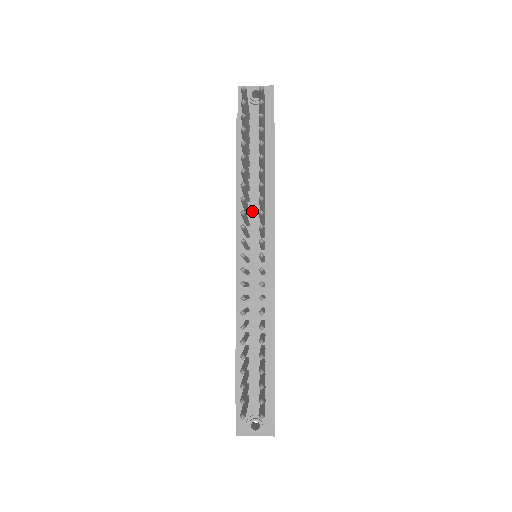
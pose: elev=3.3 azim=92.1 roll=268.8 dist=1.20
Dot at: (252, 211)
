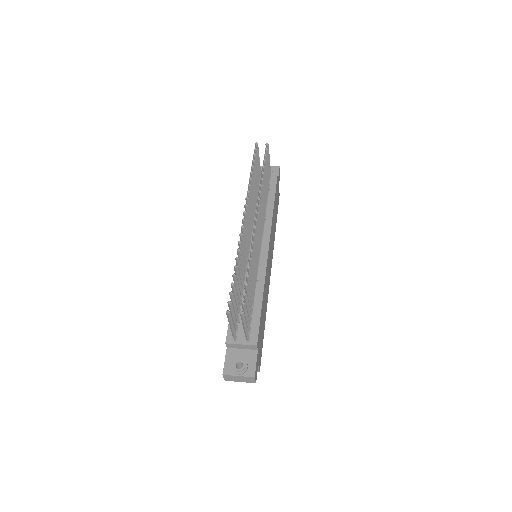
Dot at: occluded
